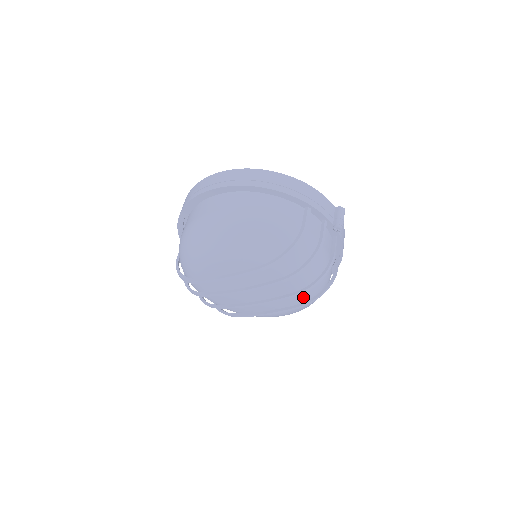
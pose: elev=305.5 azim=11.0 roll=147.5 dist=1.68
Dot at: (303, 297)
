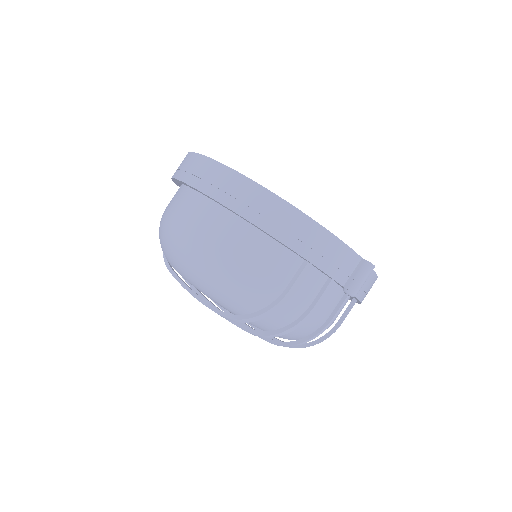
Dot at: occluded
